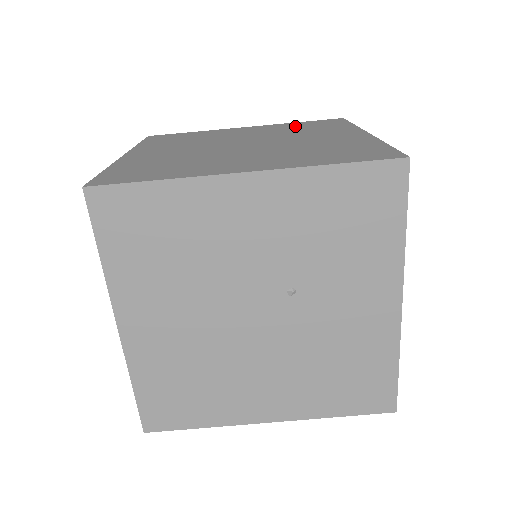
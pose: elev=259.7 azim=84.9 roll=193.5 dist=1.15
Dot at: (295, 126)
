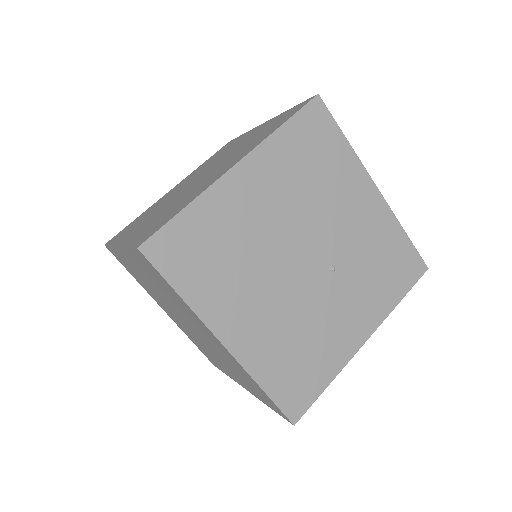
Dot at: occluded
